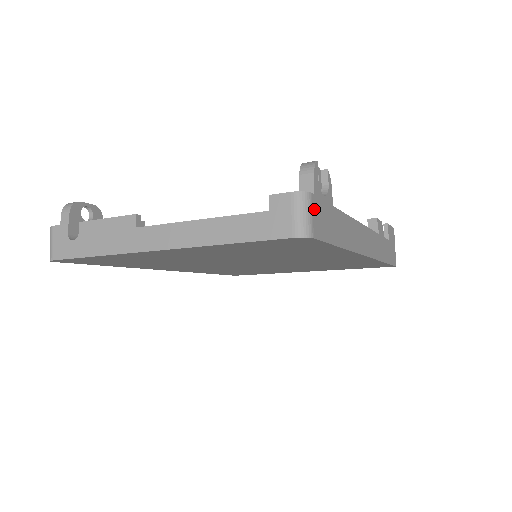
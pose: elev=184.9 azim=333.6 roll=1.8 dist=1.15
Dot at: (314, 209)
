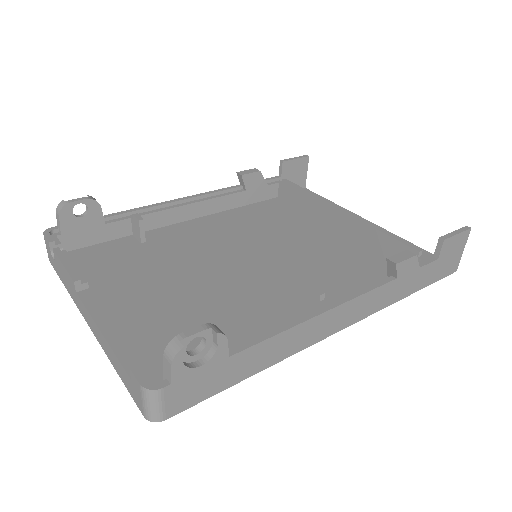
Dot at: (169, 396)
